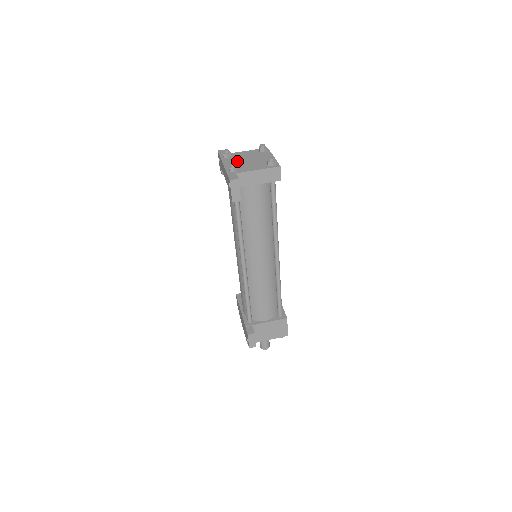
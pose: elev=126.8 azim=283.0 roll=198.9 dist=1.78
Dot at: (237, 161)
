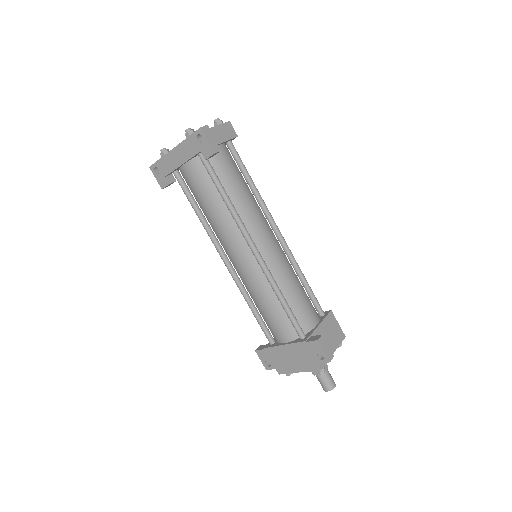
Dot at: occluded
